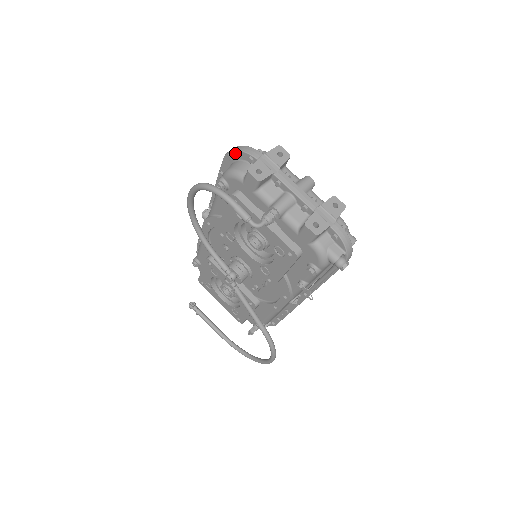
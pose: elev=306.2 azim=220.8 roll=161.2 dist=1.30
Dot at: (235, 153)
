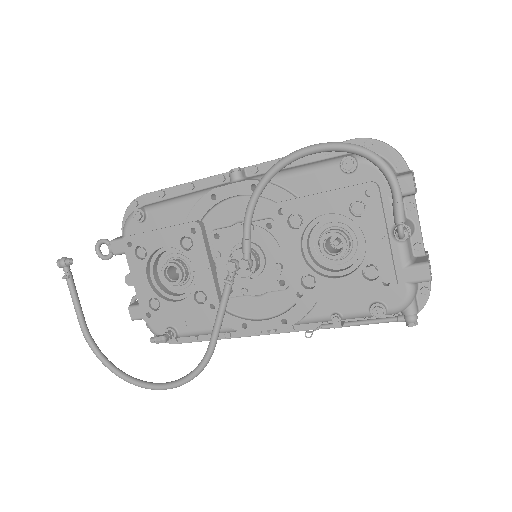
Dot at: (382, 145)
